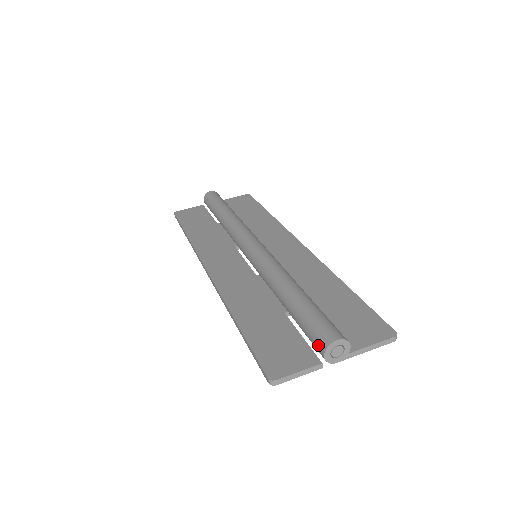
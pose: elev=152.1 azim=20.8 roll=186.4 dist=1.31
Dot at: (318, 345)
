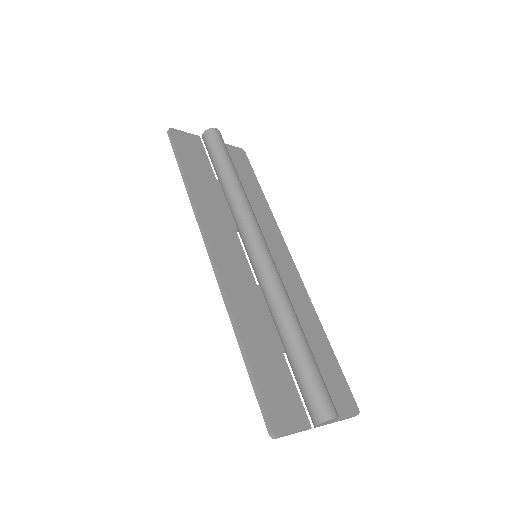
Dot at: (316, 412)
